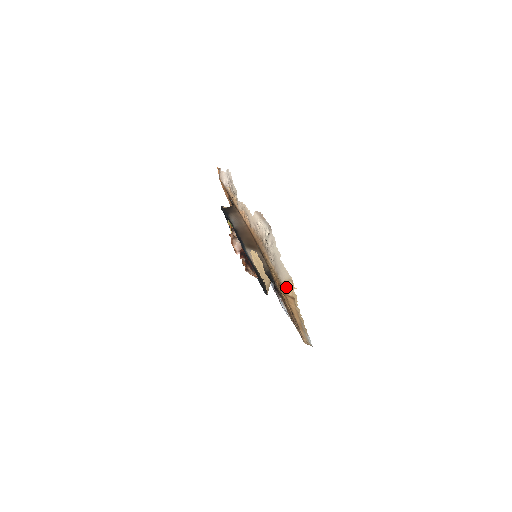
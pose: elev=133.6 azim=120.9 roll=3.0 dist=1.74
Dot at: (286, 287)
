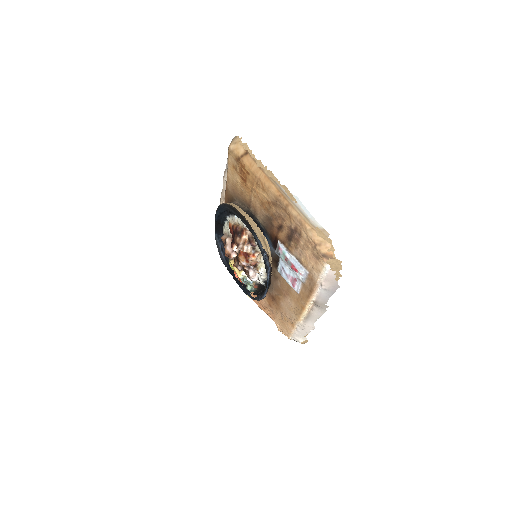
Dot at: (234, 146)
